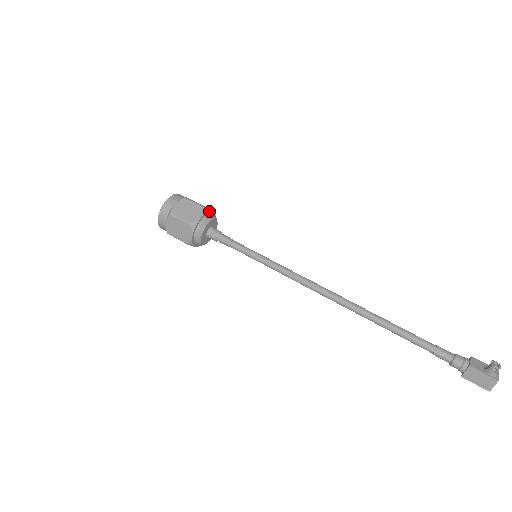
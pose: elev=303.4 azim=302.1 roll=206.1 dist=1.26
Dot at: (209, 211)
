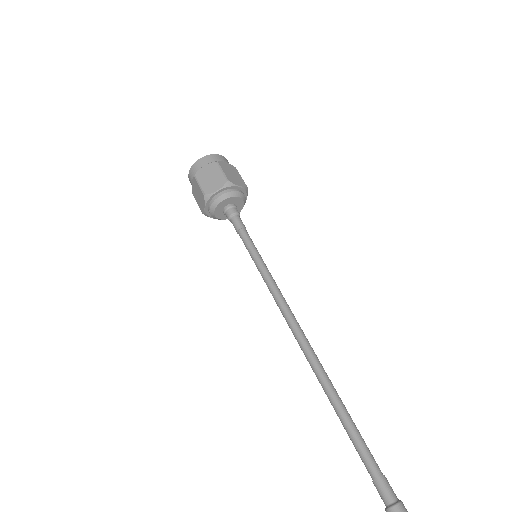
Dot at: (246, 193)
